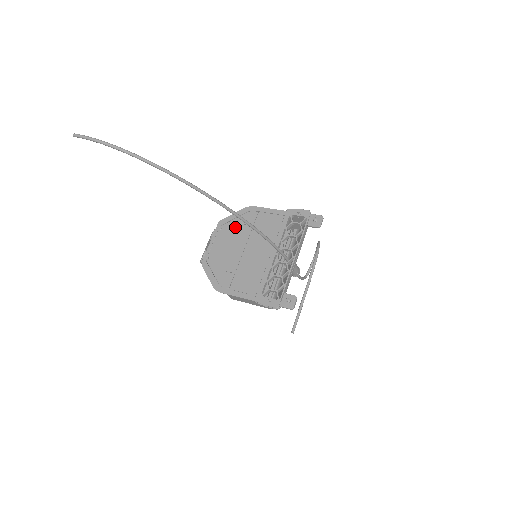
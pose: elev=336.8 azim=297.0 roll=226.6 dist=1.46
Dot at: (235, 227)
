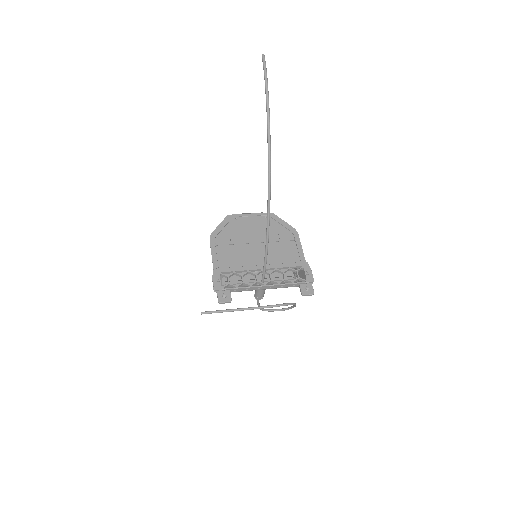
Dot at: (273, 227)
